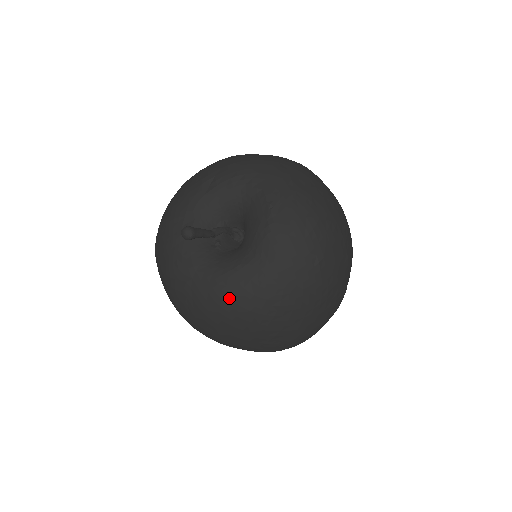
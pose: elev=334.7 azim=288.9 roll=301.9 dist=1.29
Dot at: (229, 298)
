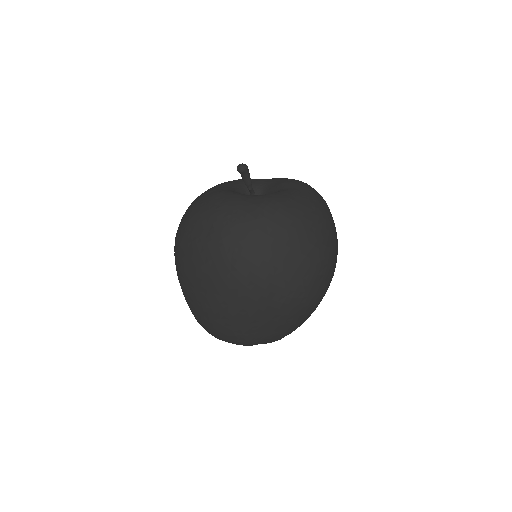
Dot at: (281, 204)
